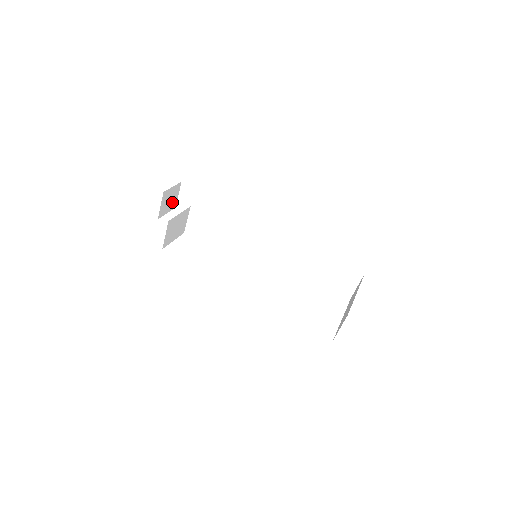
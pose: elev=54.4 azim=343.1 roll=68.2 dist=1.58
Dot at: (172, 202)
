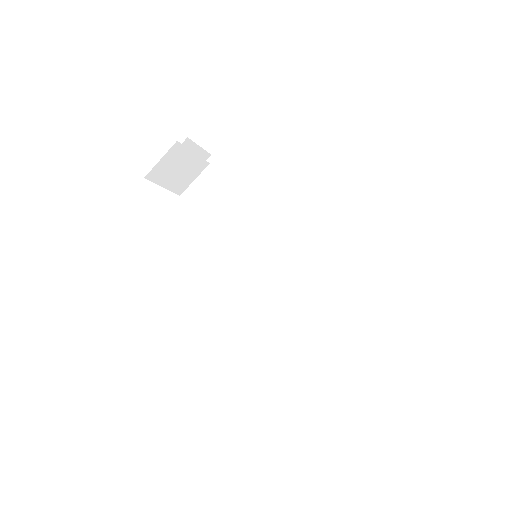
Dot at: occluded
